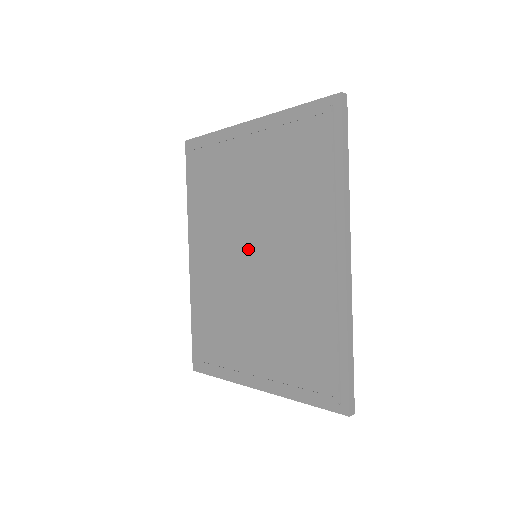
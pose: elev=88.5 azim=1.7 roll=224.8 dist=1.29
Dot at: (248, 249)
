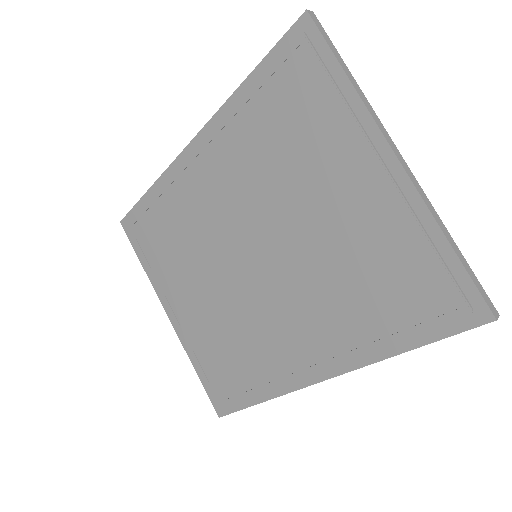
Dot at: (254, 247)
